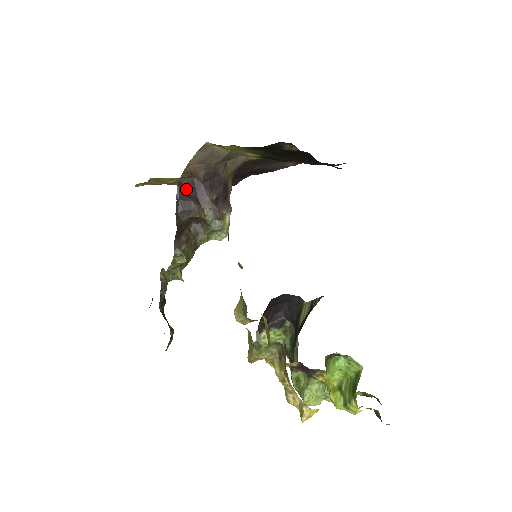
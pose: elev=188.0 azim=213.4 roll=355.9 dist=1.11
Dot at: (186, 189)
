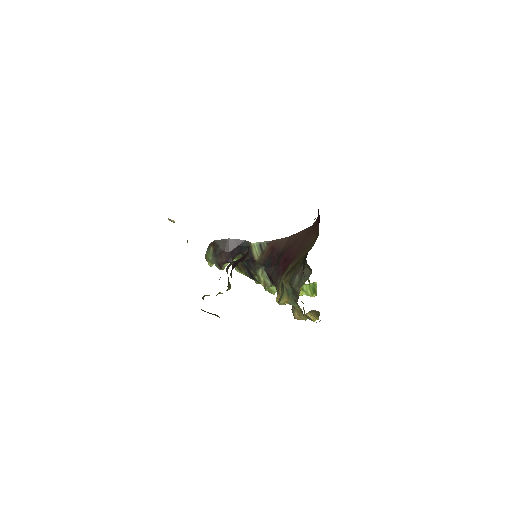
Dot at: (239, 261)
